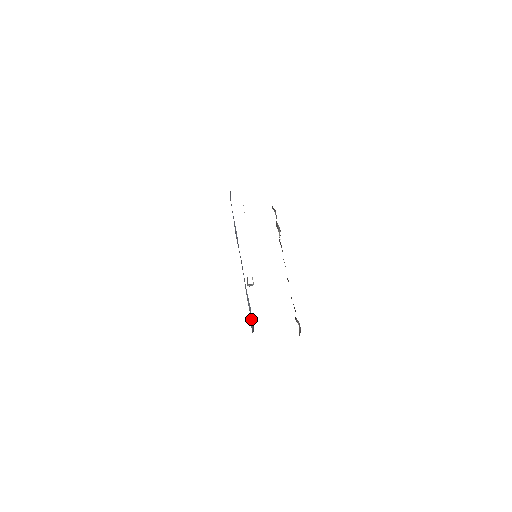
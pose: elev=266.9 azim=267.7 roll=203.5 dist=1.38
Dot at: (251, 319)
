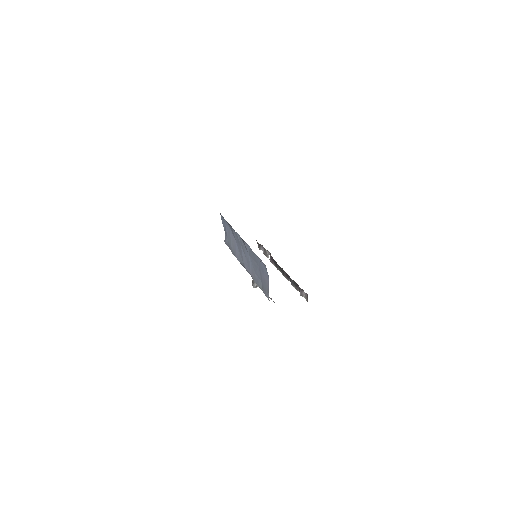
Dot at: (264, 288)
